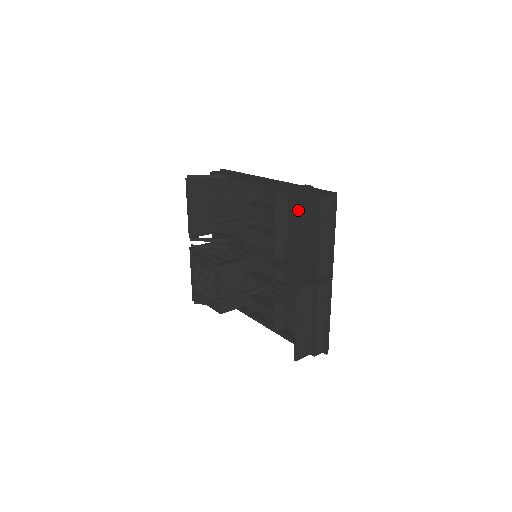
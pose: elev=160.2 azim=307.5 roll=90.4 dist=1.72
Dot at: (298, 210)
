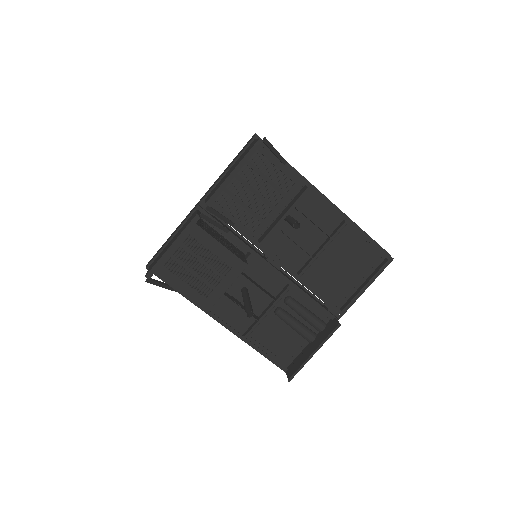
Dot at: (343, 245)
